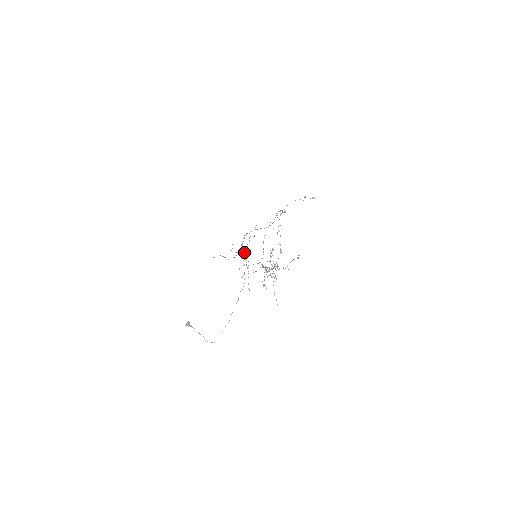
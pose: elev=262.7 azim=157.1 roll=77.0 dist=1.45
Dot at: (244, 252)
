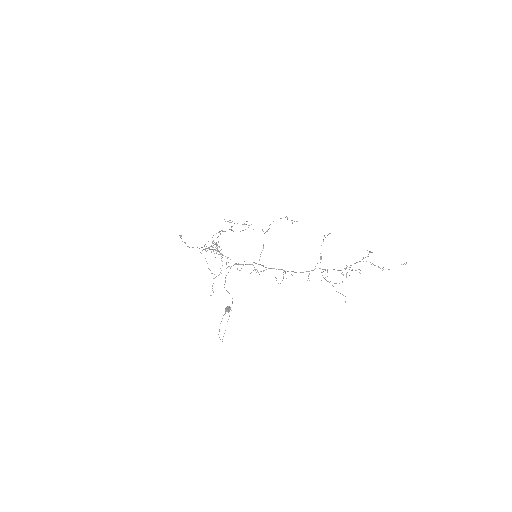
Dot at: occluded
